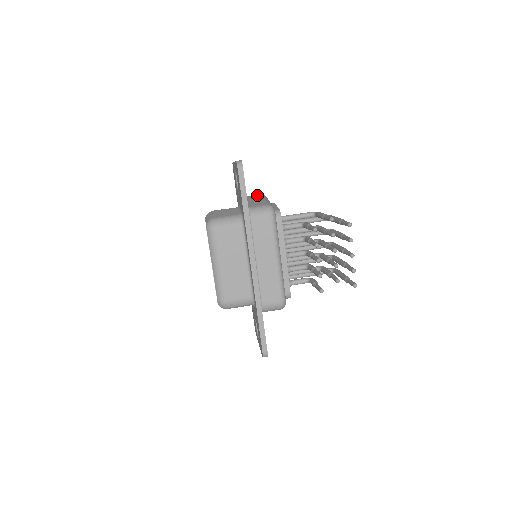
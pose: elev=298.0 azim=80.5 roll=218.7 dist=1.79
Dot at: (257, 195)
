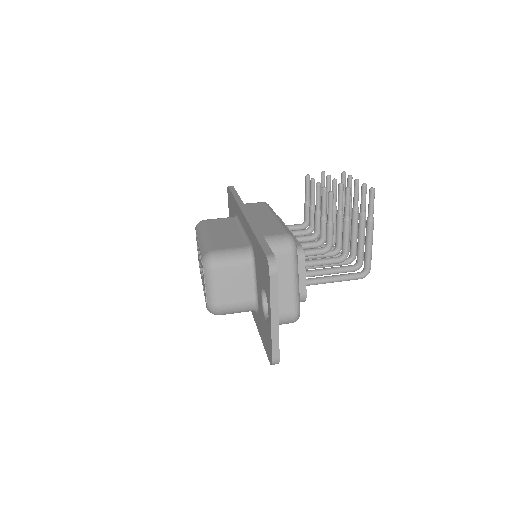
Dot at: occluded
